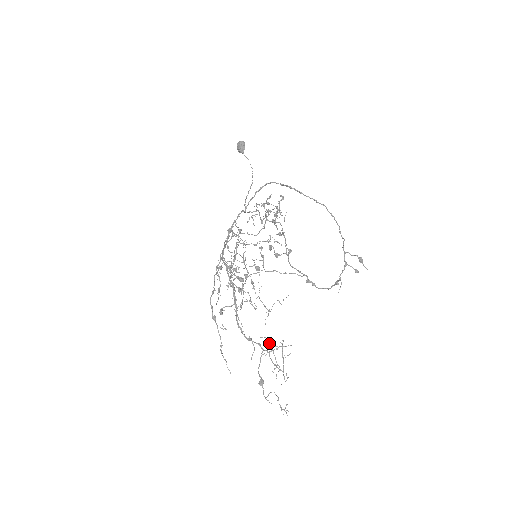
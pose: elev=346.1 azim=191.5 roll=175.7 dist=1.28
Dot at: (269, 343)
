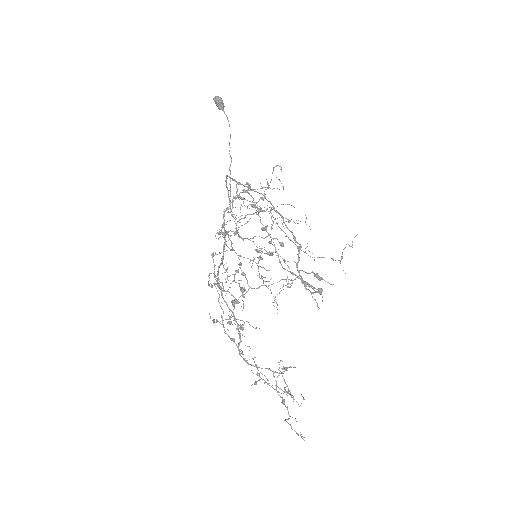
Dot at: occluded
